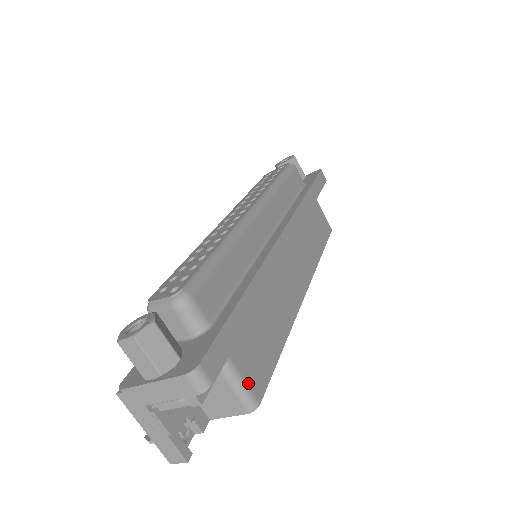
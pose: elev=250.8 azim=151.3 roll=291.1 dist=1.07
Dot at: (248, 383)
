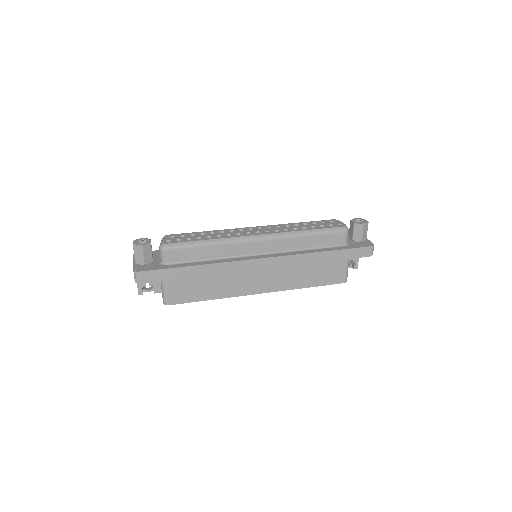
Dot at: (168, 295)
